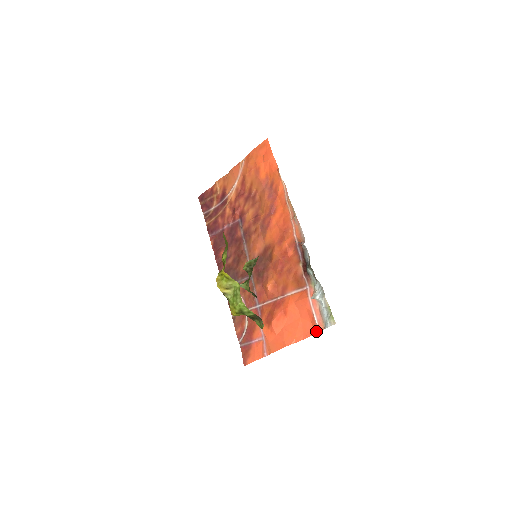
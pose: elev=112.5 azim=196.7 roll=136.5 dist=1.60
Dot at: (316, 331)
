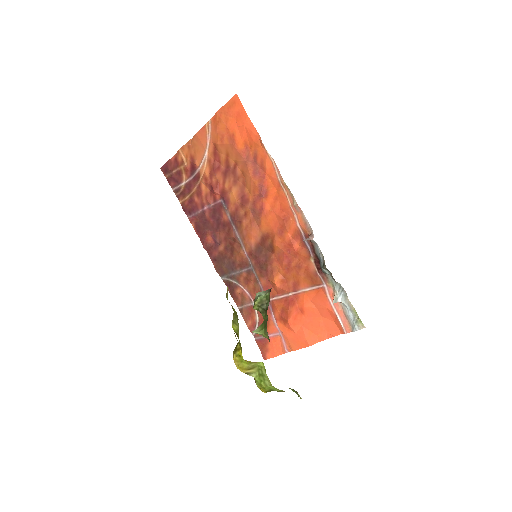
Dot at: (342, 332)
